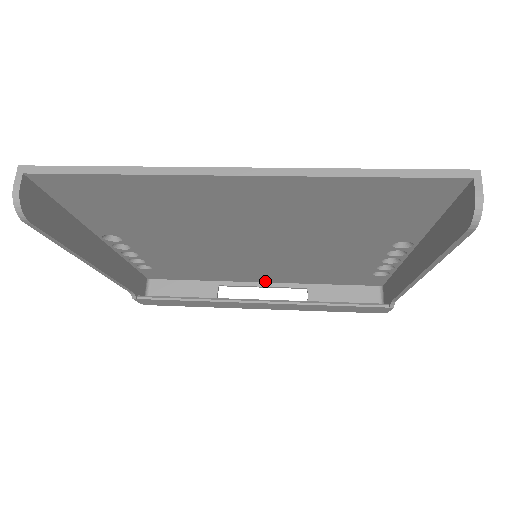
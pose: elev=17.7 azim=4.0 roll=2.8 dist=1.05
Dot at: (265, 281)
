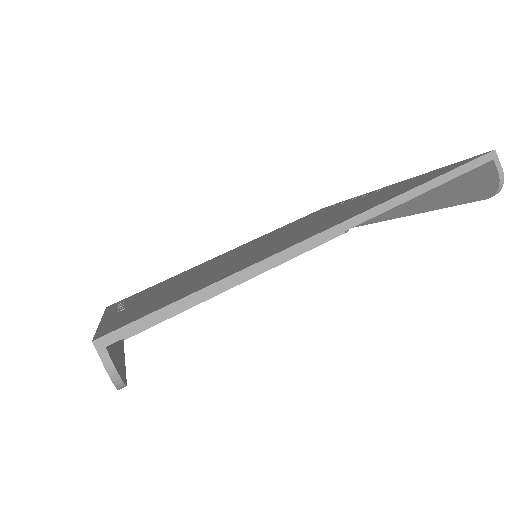
Dot at: occluded
